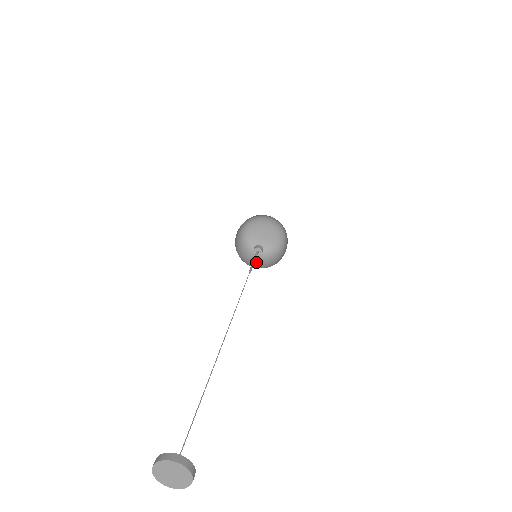
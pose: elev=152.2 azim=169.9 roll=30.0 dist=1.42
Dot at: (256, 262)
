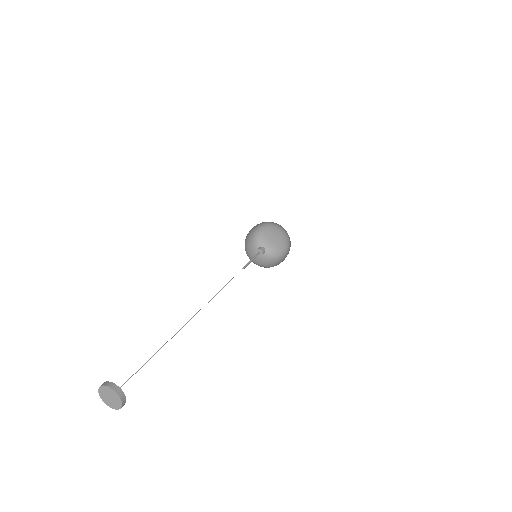
Dot at: (251, 249)
